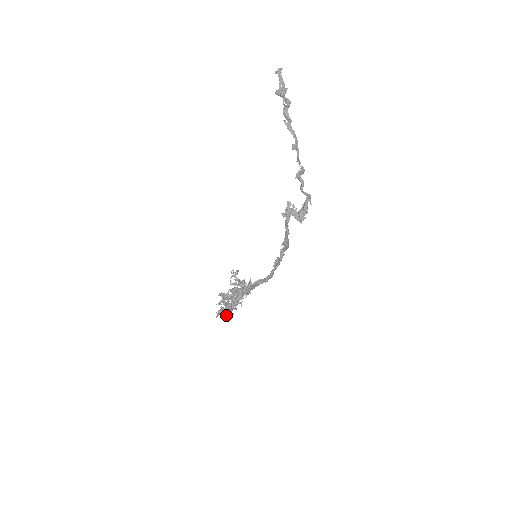
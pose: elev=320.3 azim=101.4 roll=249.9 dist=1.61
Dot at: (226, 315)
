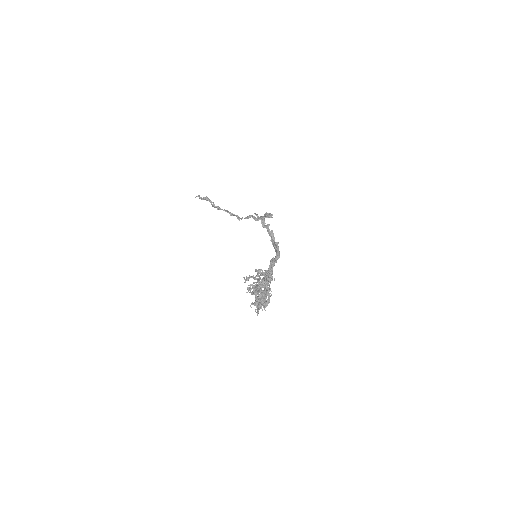
Dot at: (268, 287)
